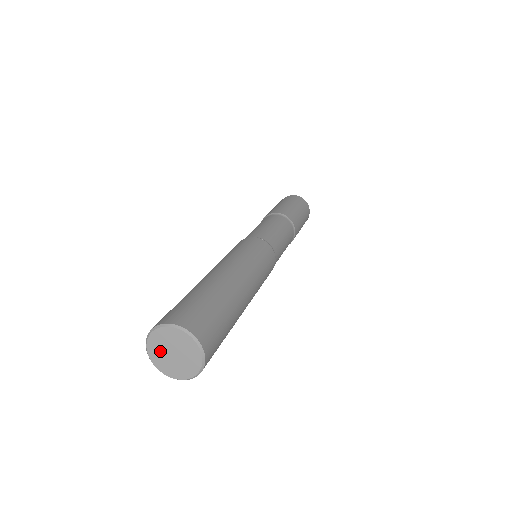
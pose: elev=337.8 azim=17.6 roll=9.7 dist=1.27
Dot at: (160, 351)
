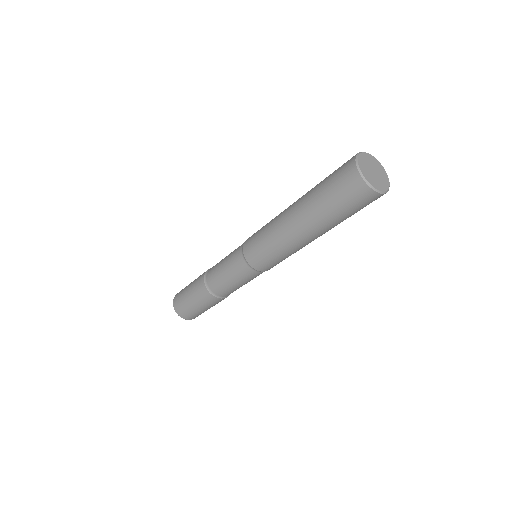
Dot at: (371, 177)
